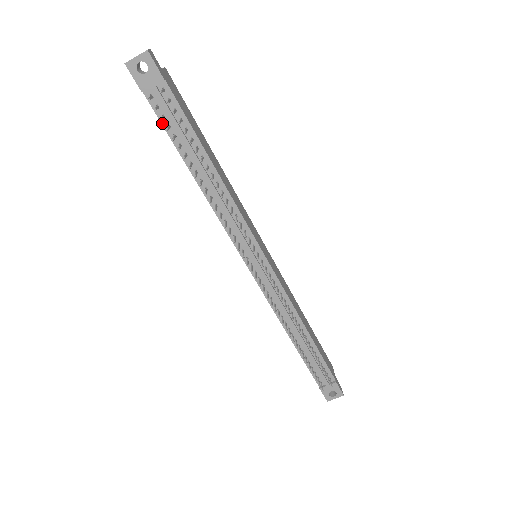
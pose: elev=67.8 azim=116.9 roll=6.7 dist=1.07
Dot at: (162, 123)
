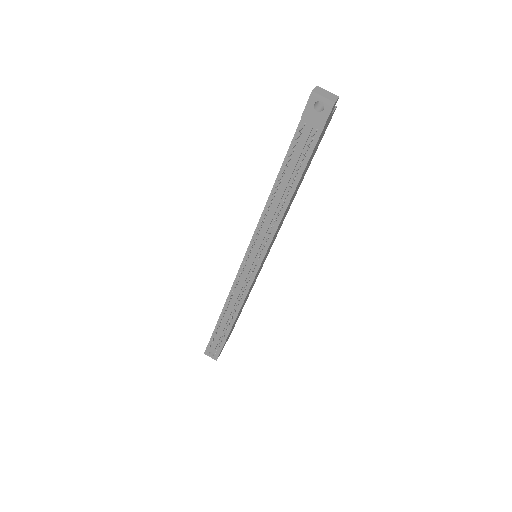
Dot at: (291, 144)
